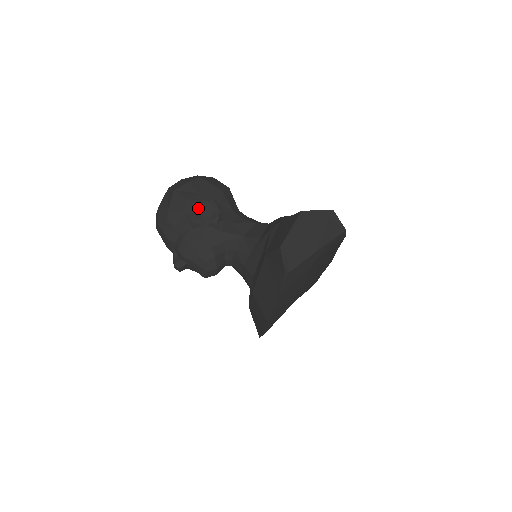
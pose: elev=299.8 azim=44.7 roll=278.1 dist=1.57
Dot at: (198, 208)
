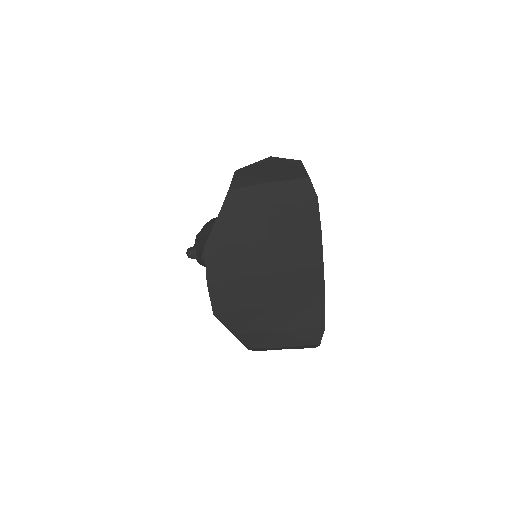
Dot at: occluded
